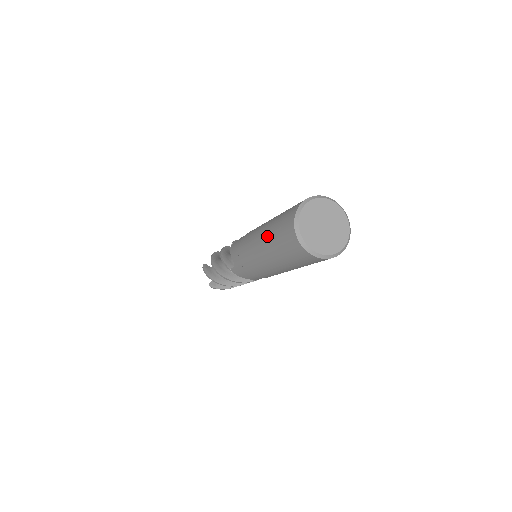
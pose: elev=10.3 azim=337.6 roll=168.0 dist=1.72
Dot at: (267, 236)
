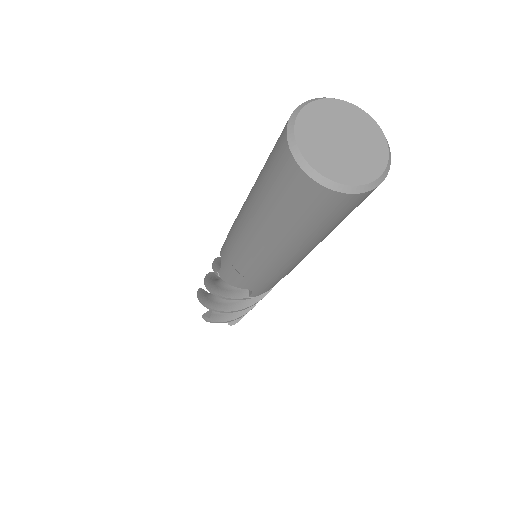
Dot at: (256, 182)
